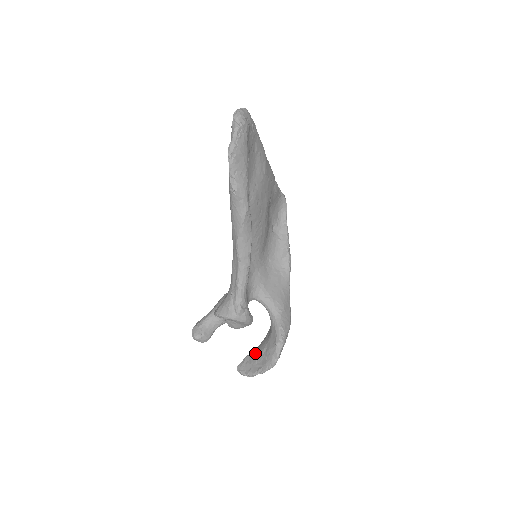
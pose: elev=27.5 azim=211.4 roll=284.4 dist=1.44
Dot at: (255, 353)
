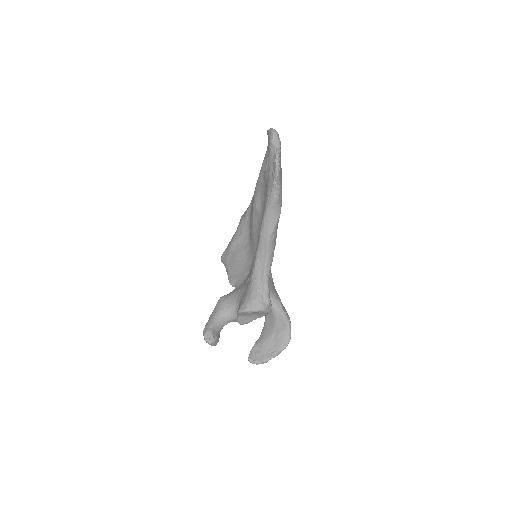
Dot at: (262, 342)
